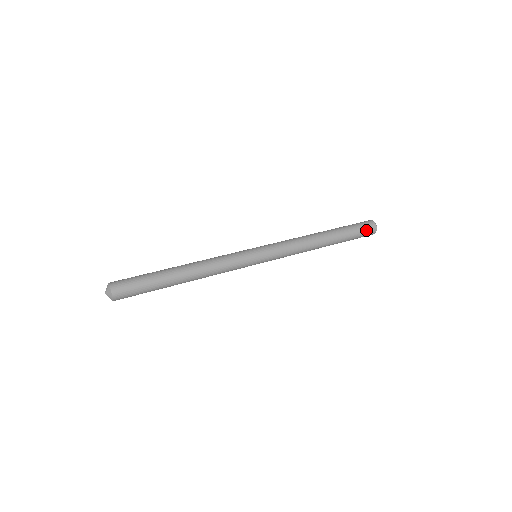
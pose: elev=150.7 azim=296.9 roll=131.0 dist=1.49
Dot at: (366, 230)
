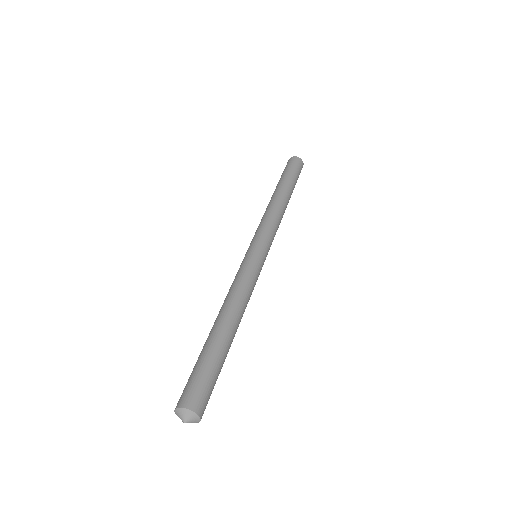
Dot at: (294, 164)
